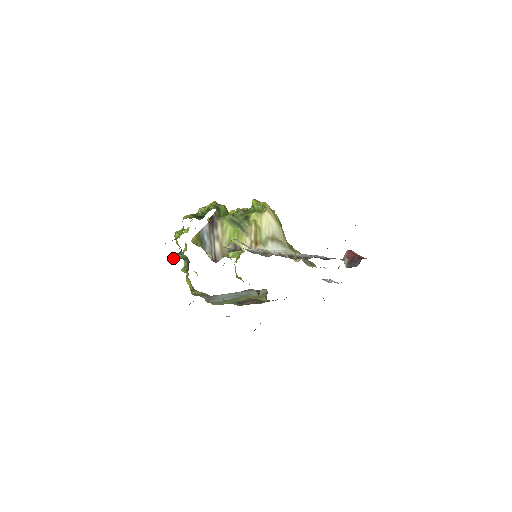
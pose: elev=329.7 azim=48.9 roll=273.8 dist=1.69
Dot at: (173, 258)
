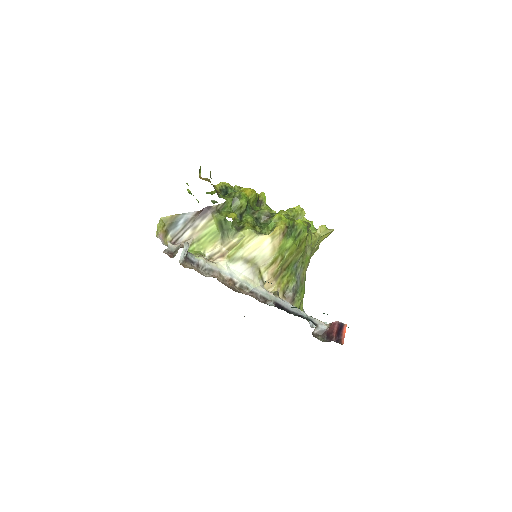
Dot at: (212, 202)
